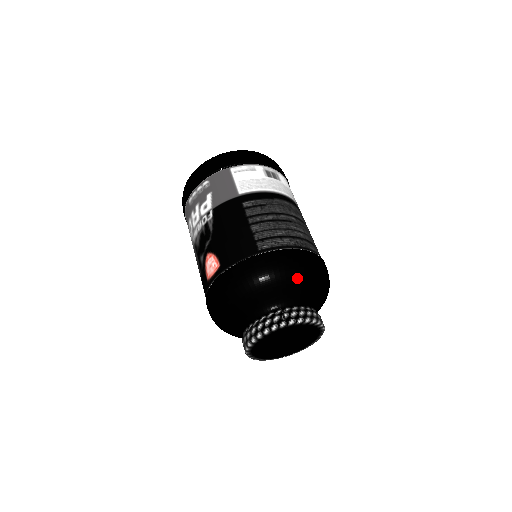
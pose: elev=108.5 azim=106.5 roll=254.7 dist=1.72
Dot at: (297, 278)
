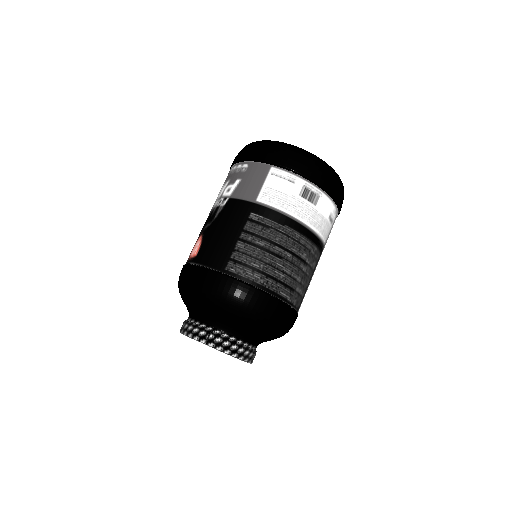
Dot at: (239, 315)
